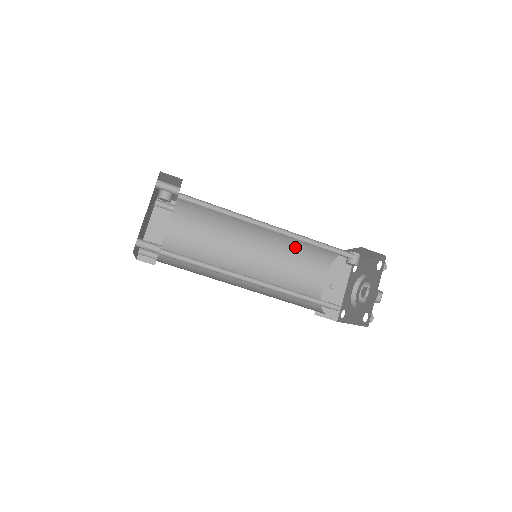
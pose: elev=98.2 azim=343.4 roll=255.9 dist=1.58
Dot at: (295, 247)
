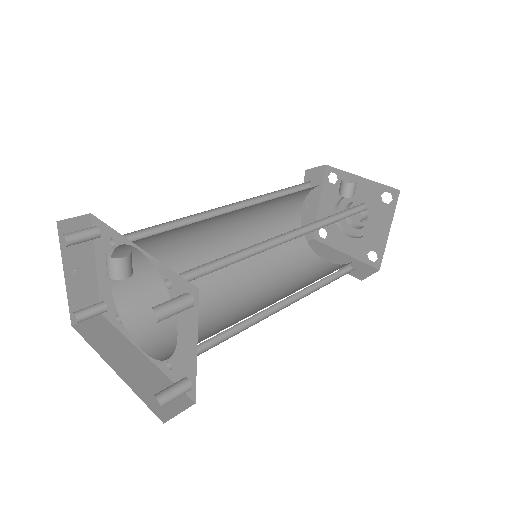
Dot at: (278, 198)
